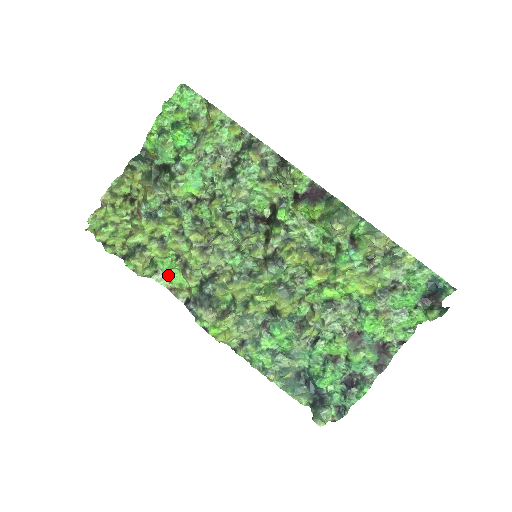
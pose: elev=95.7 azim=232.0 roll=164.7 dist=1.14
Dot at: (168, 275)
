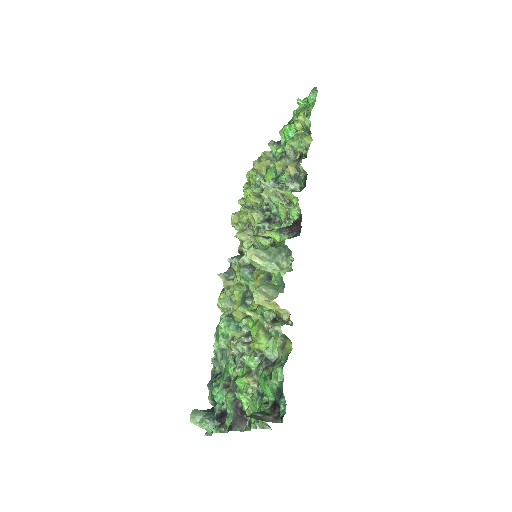
Dot at: occluded
